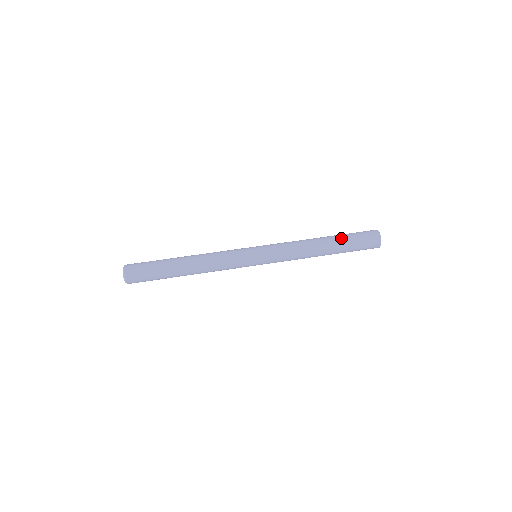
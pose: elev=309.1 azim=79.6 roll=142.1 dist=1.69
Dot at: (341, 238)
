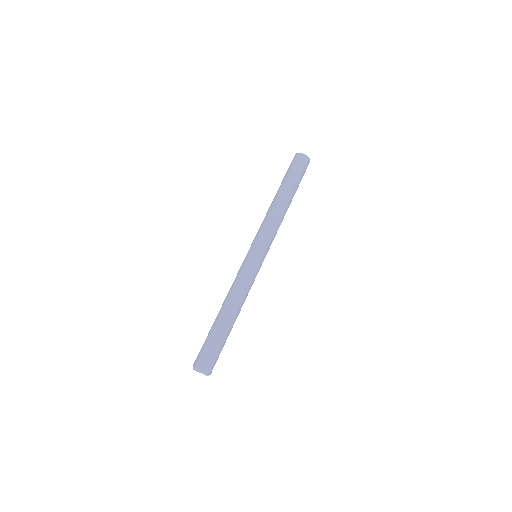
Dot at: (294, 186)
